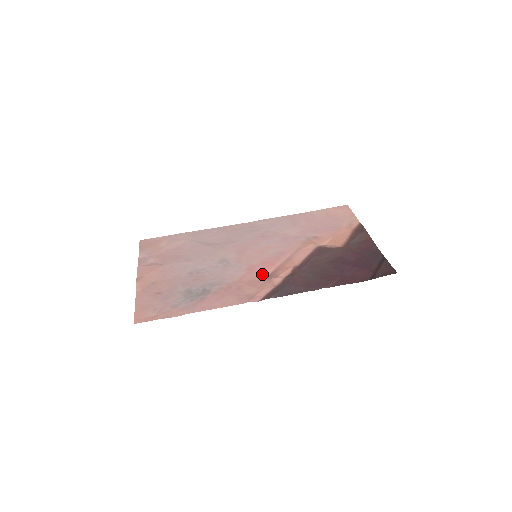
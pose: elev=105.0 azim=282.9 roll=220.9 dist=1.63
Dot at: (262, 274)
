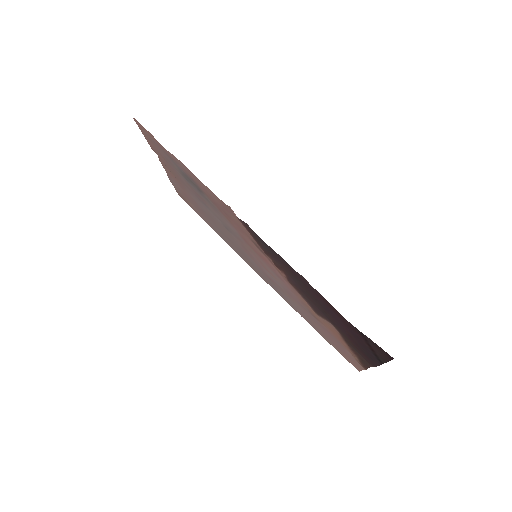
Dot at: (253, 244)
